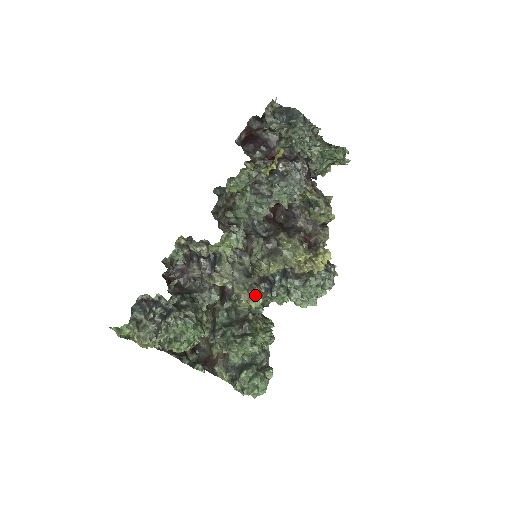
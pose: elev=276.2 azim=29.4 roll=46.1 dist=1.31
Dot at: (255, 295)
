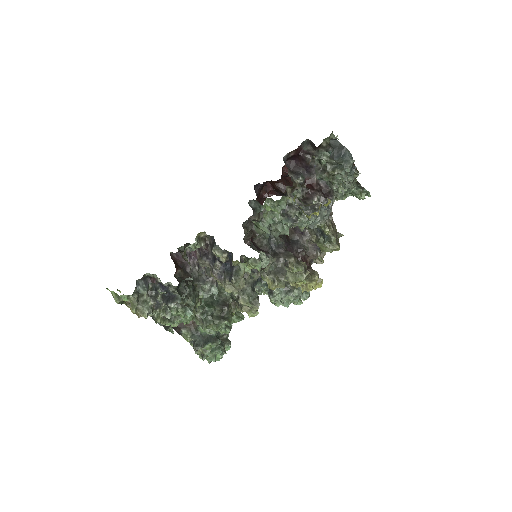
Dot at: (255, 309)
